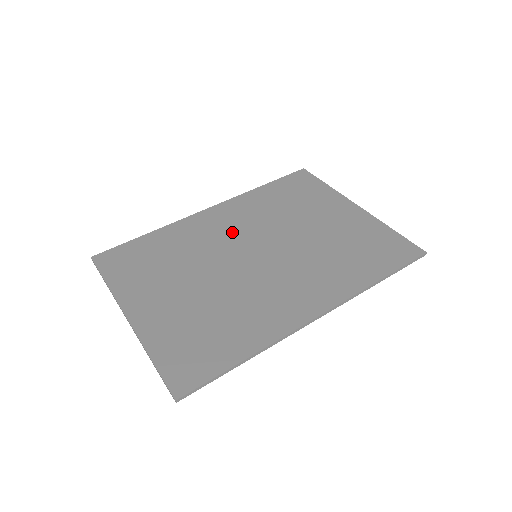
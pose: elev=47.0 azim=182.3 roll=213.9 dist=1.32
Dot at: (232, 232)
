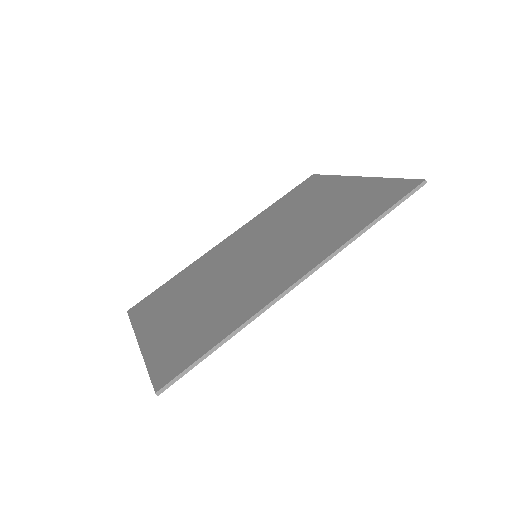
Dot at: (239, 247)
